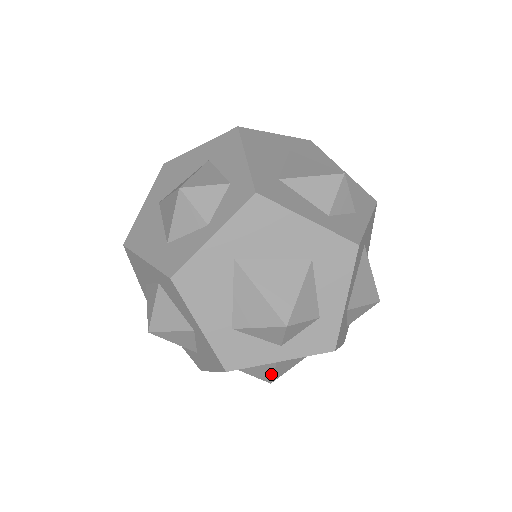
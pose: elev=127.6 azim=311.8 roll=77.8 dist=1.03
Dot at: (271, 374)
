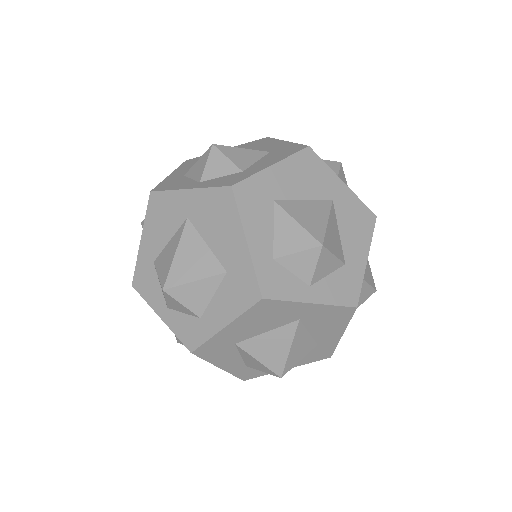
Dot at: occluded
